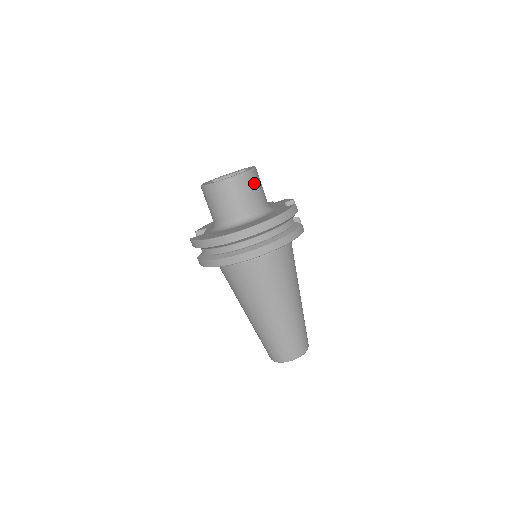
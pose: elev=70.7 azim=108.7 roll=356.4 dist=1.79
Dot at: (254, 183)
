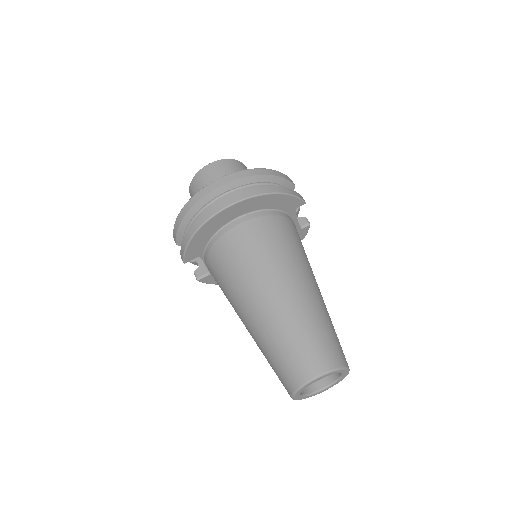
Dot at: occluded
